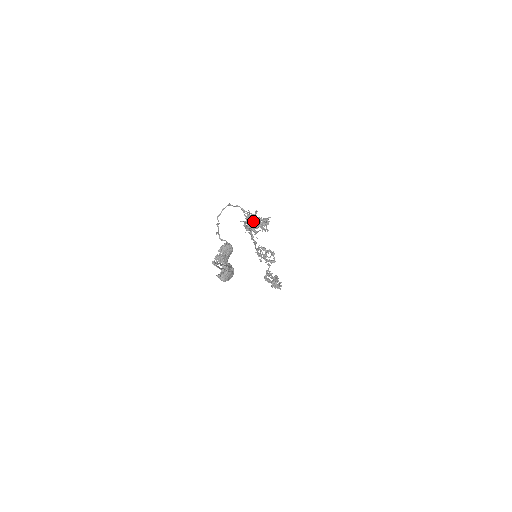
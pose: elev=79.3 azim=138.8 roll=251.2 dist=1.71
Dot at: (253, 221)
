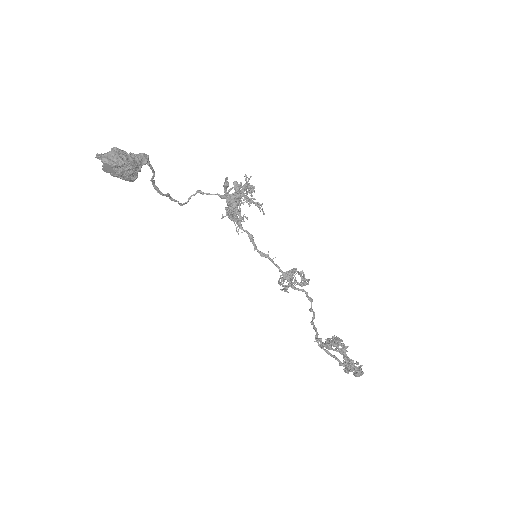
Dot at: (224, 184)
